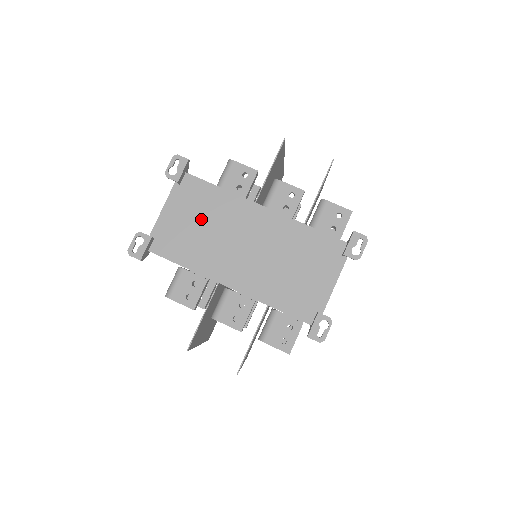
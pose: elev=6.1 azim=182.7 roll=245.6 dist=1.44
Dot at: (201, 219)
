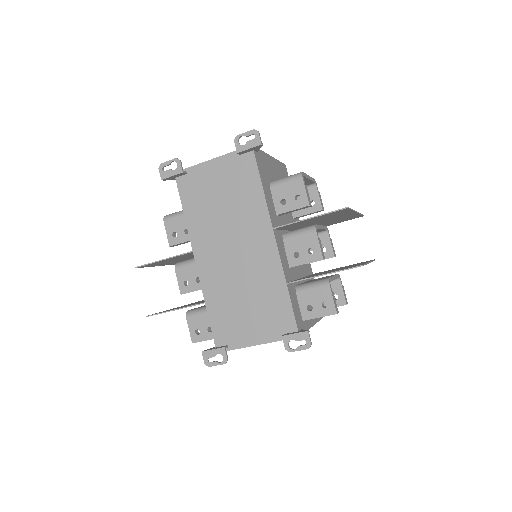
Dot at: (227, 196)
